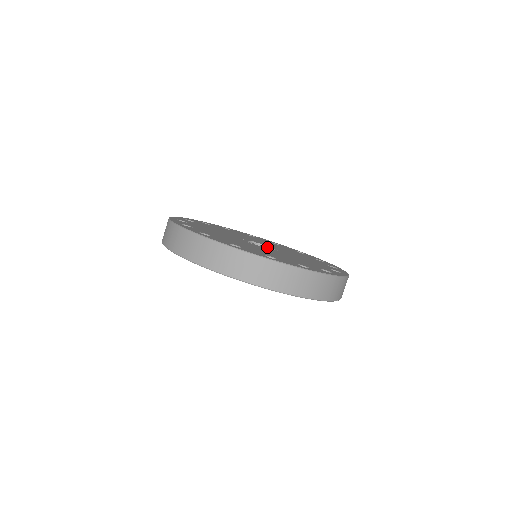
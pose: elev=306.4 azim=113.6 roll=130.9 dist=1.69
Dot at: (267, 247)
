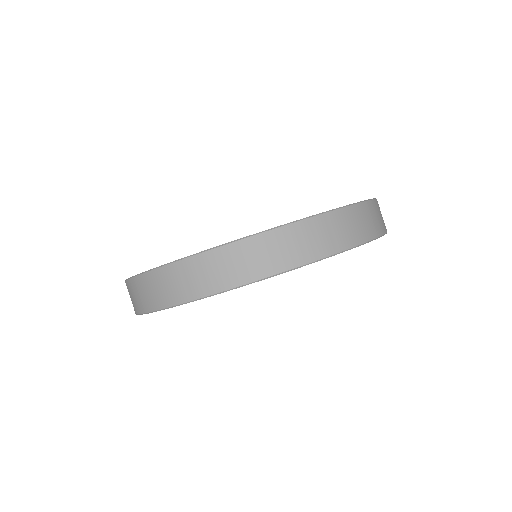
Dot at: occluded
